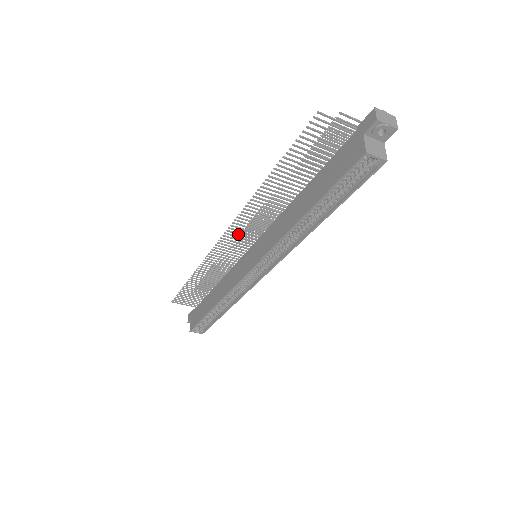
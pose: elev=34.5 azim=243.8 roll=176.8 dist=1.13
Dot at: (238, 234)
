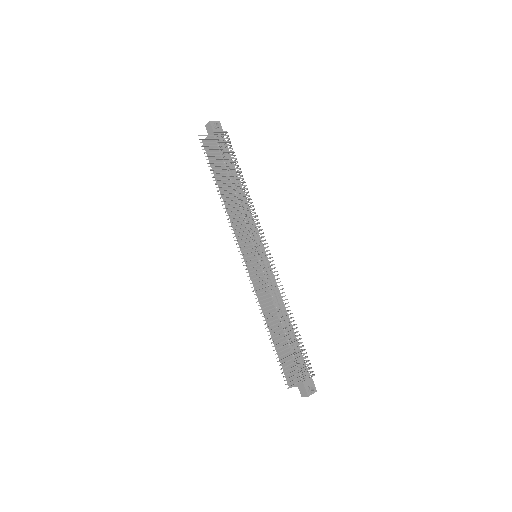
Dot at: occluded
